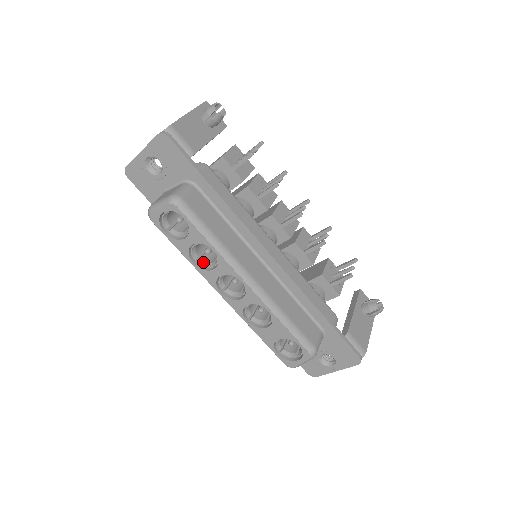
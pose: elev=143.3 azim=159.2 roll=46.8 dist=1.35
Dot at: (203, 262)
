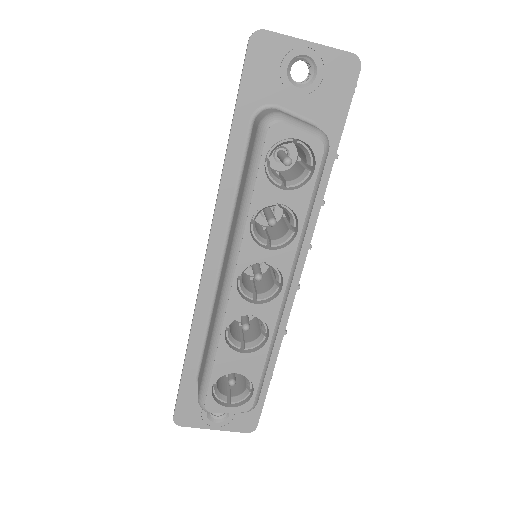
Dot at: (255, 229)
